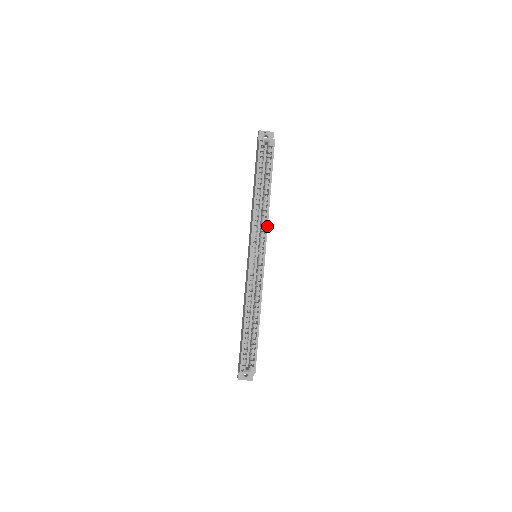
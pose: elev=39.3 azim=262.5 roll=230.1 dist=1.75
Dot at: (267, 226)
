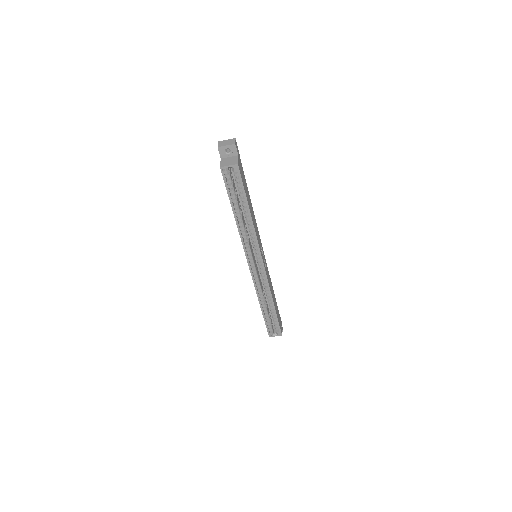
Dot at: (257, 241)
